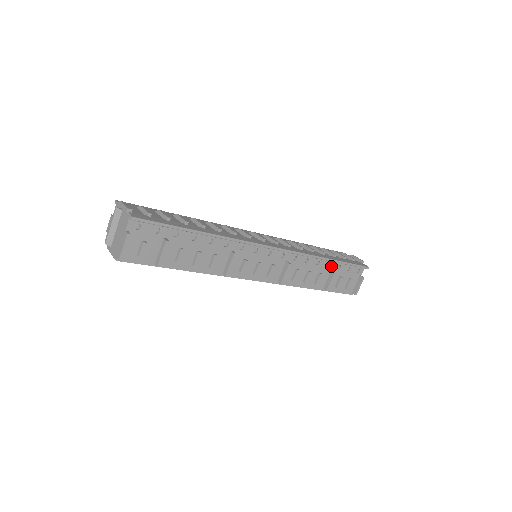
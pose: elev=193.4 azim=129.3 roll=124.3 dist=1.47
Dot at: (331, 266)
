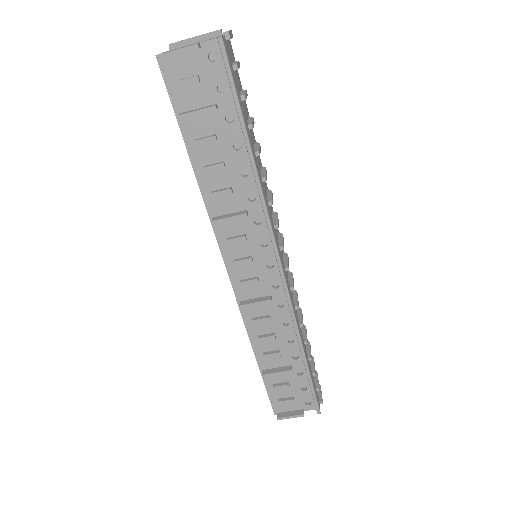
Dot at: (296, 361)
